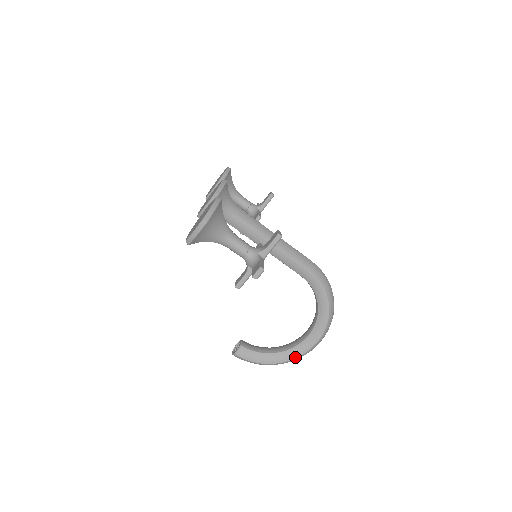
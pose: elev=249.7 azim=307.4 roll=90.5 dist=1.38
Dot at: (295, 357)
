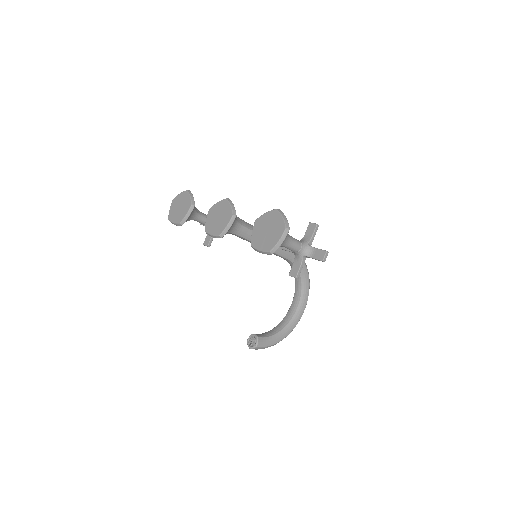
Dot at: (294, 327)
